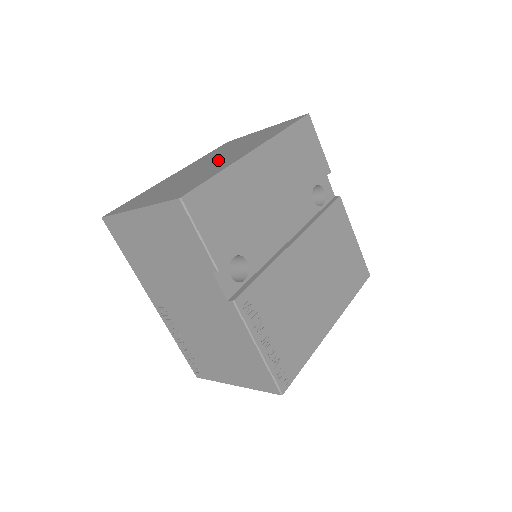
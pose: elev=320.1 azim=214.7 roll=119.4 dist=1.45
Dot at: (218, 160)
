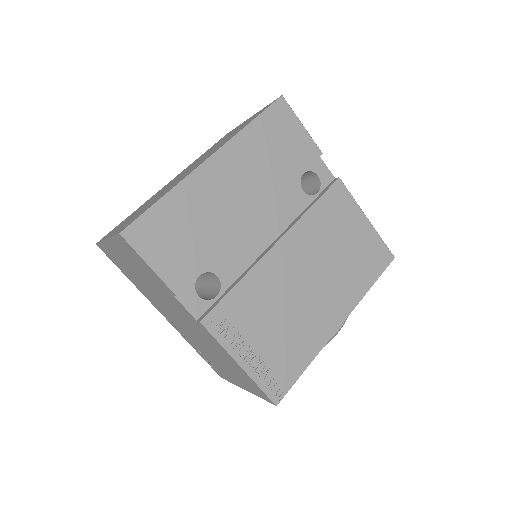
Dot at: occluded
